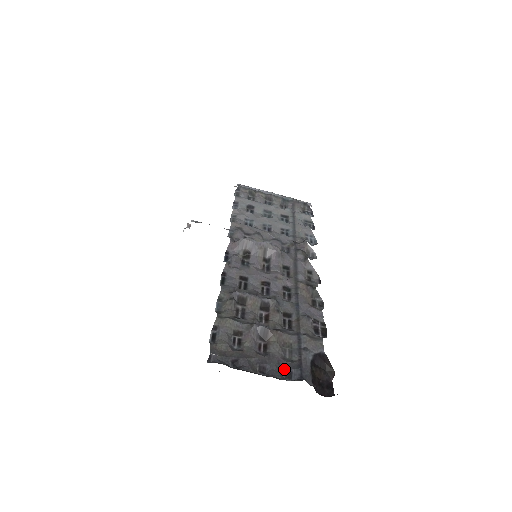
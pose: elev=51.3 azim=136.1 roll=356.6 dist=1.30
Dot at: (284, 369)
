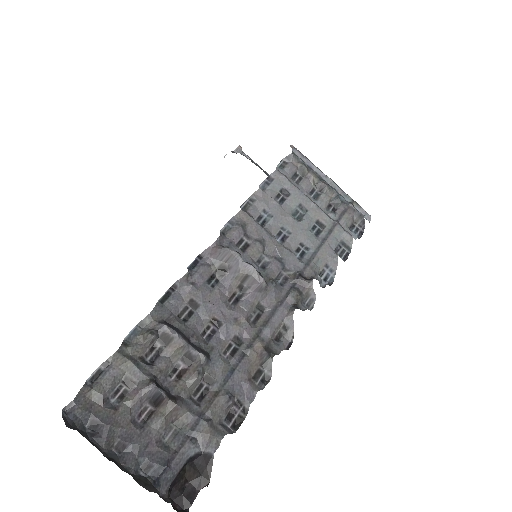
Dot at: (146, 458)
